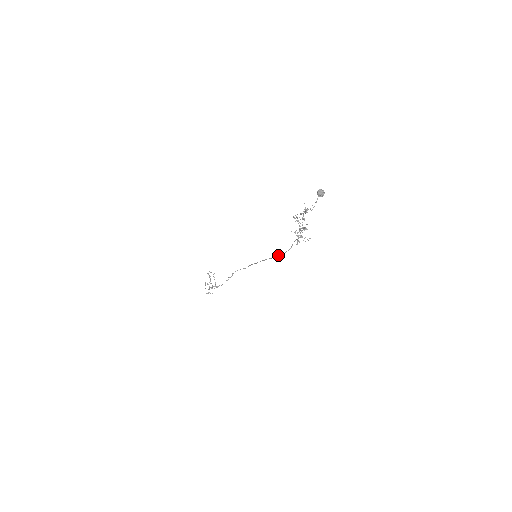
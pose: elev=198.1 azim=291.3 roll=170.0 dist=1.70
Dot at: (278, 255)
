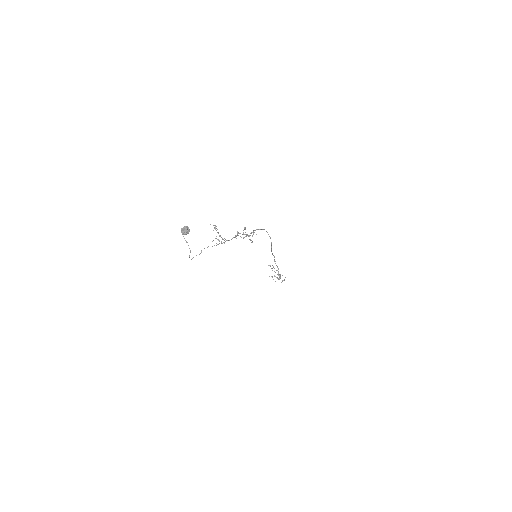
Dot at: occluded
